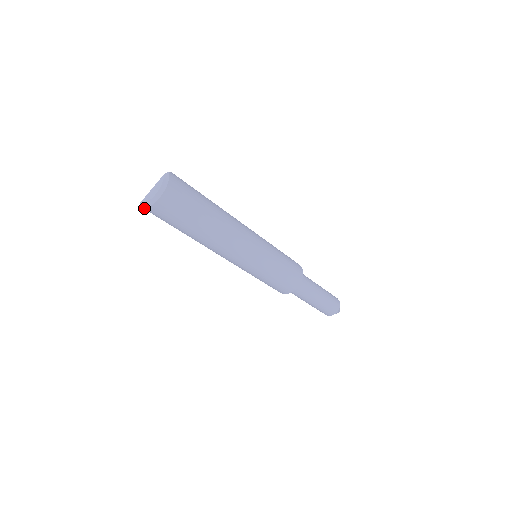
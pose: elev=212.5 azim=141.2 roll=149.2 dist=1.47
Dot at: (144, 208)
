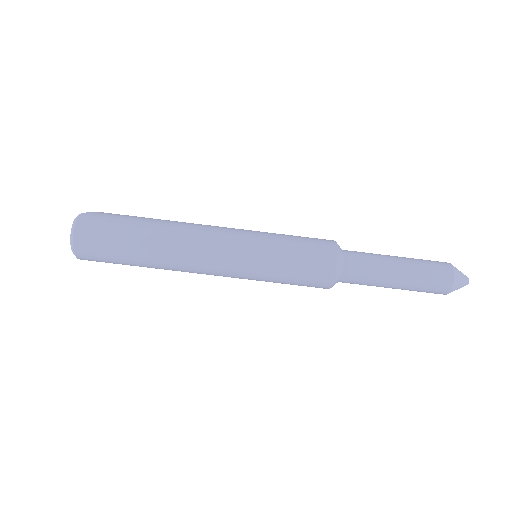
Dot at: (81, 259)
